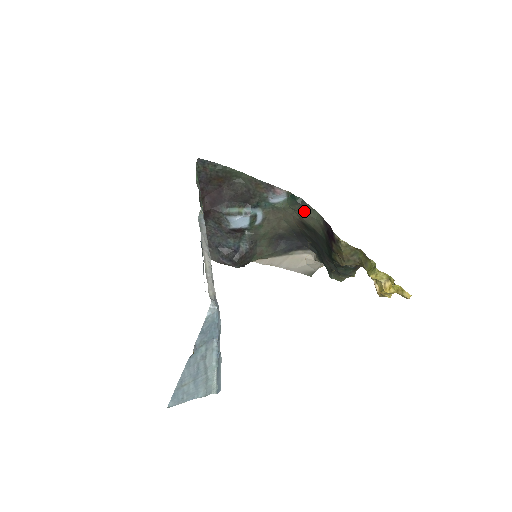
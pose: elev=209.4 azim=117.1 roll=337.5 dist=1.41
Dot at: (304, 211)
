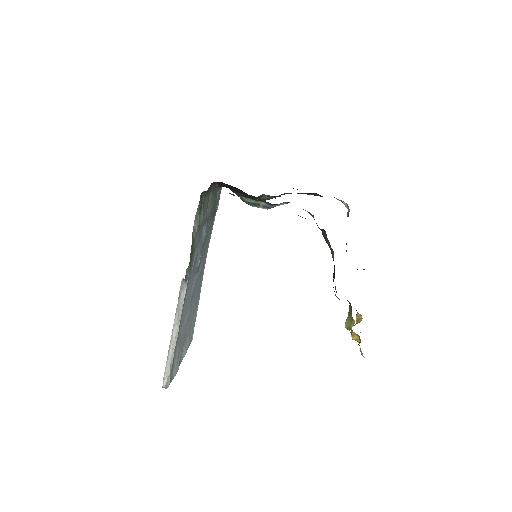
Dot at: (324, 237)
